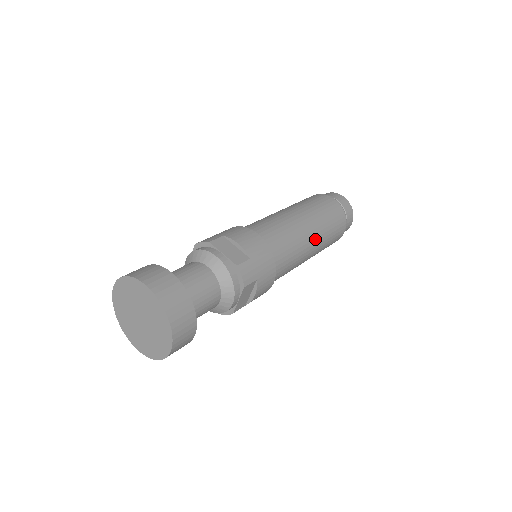
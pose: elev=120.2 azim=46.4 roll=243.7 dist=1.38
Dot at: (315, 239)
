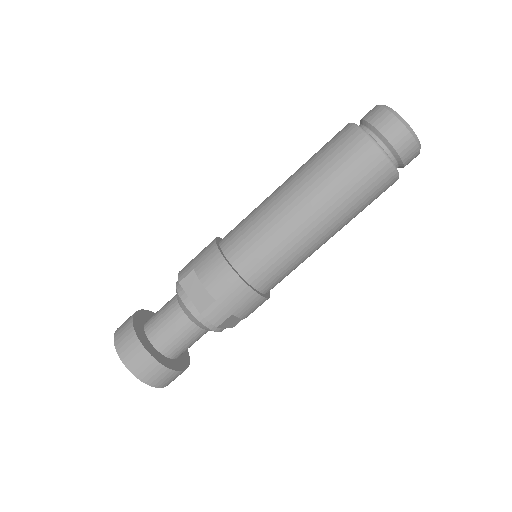
Dot at: (324, 226)
